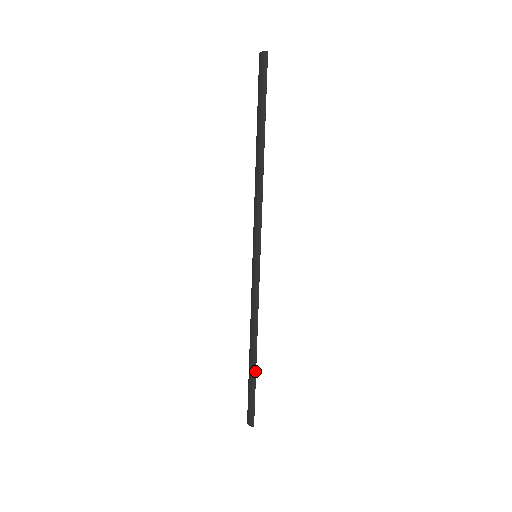
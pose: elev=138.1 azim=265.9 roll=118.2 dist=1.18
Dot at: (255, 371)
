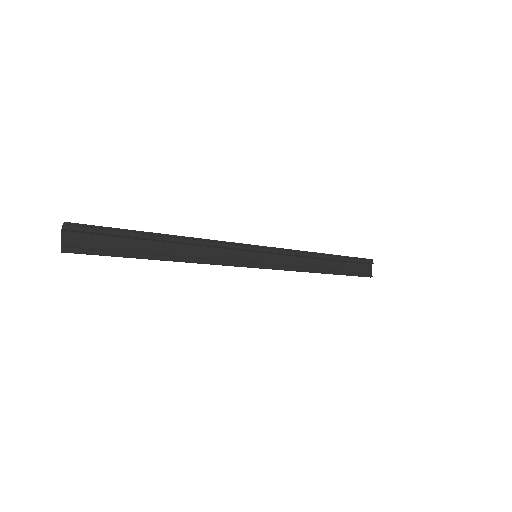
Dot at: (146, 232)
